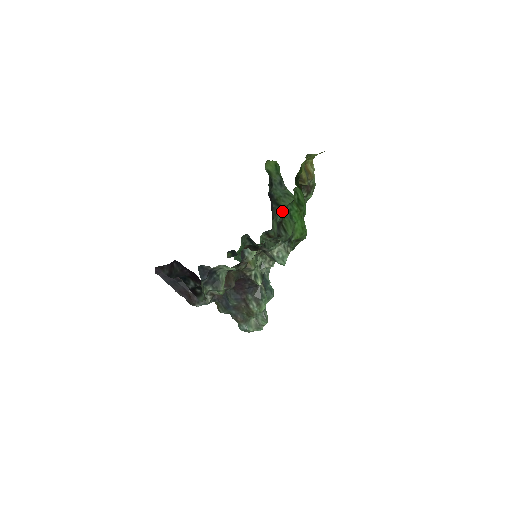
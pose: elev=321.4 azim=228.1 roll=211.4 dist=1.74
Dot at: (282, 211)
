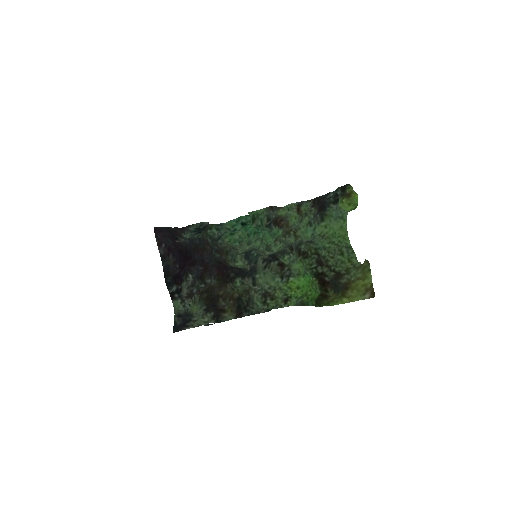
Dot at: (319, 229)
